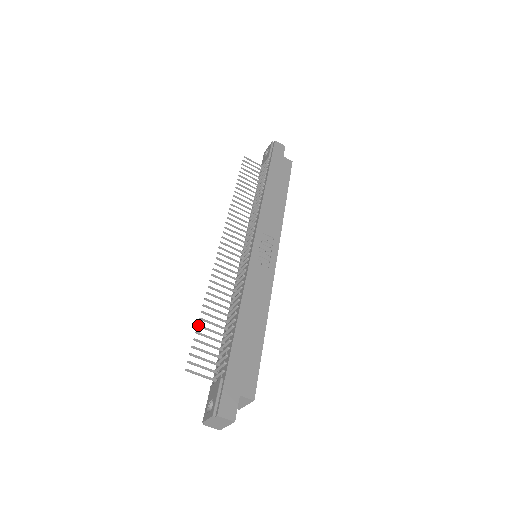
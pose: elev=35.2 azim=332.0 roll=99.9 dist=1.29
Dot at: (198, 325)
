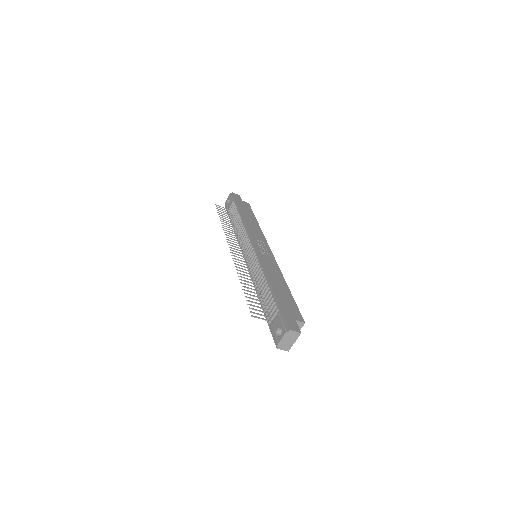
Dot at: (244, 293)
